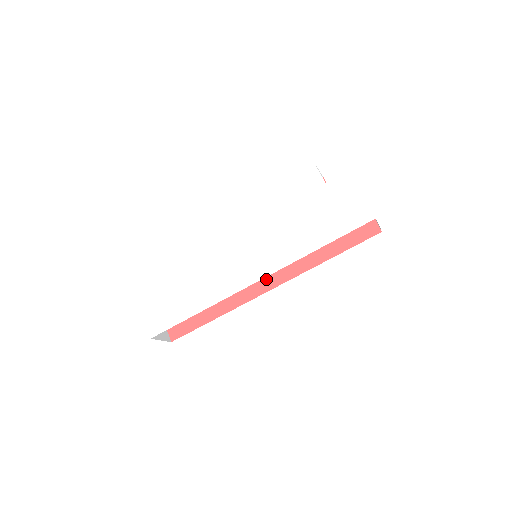
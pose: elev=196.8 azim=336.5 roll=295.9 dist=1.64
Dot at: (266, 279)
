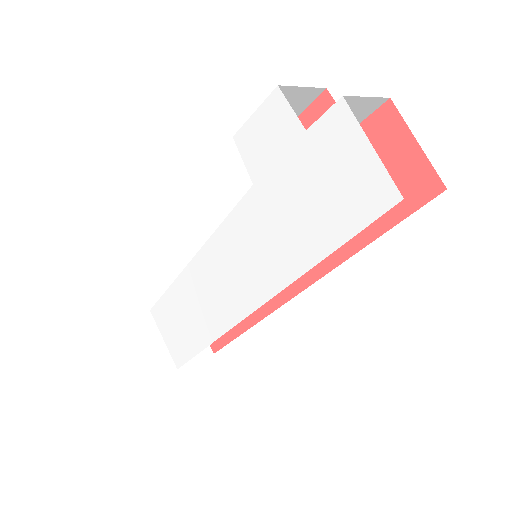
Dot at: occluded
